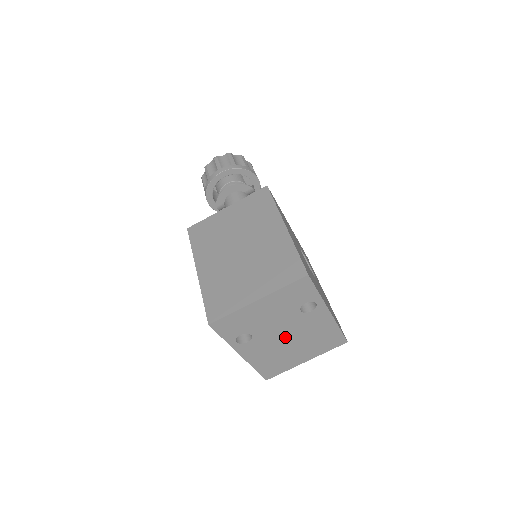
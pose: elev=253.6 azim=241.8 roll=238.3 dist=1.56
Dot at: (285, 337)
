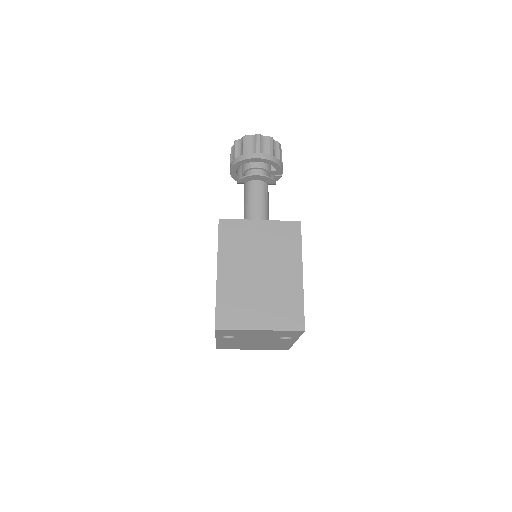
Dot at: (254, 341)
